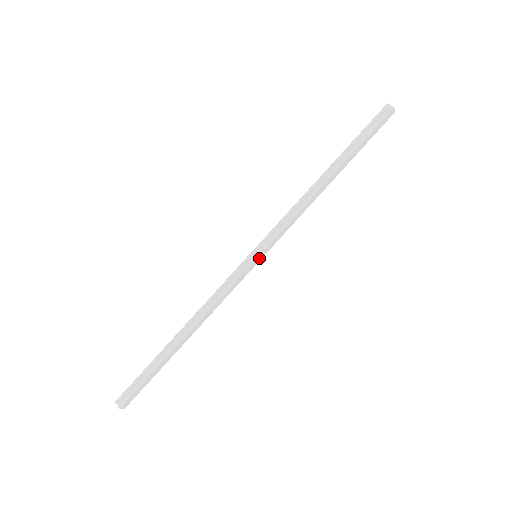
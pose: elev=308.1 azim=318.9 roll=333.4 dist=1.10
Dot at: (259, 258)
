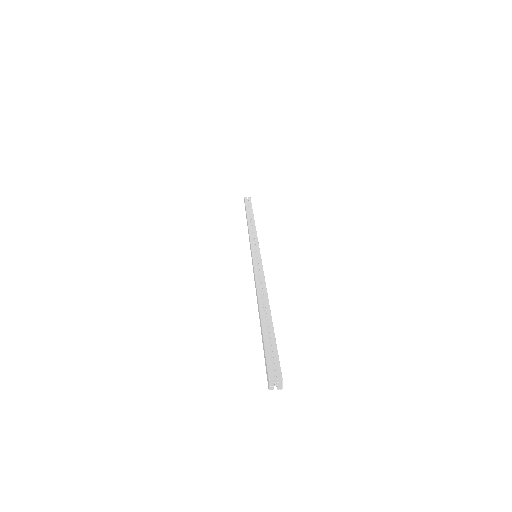
Dot at: occluded
